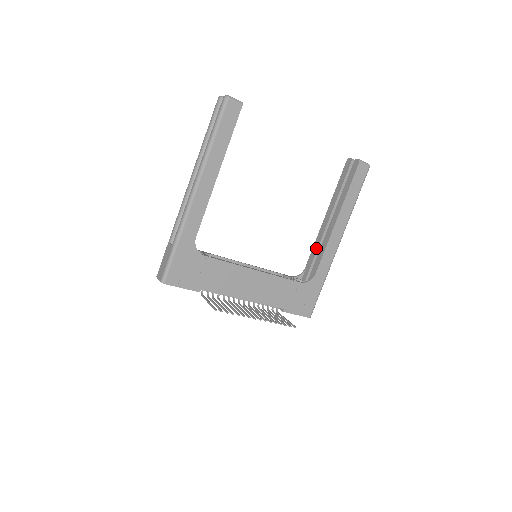
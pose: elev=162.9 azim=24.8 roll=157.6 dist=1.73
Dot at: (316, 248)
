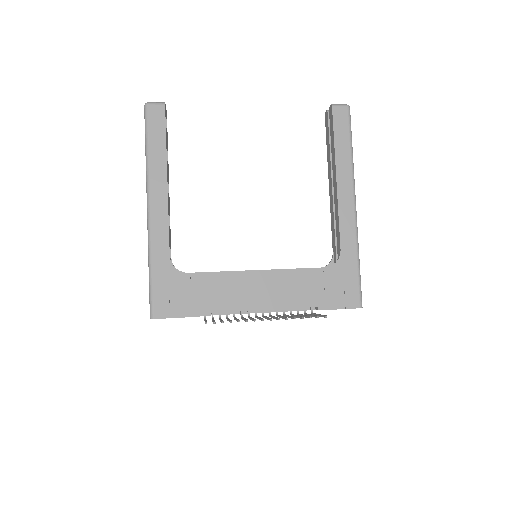
Dot at: (333, 224)
